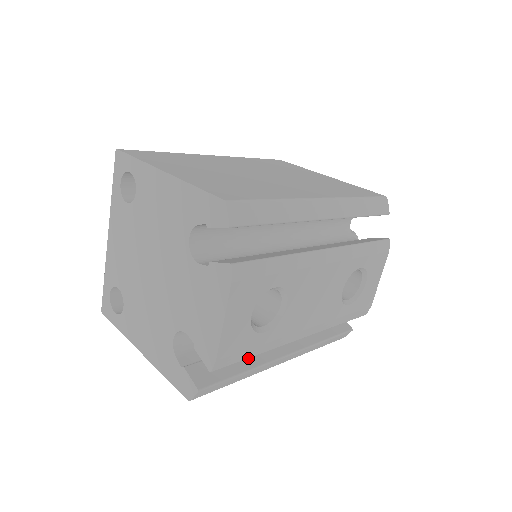
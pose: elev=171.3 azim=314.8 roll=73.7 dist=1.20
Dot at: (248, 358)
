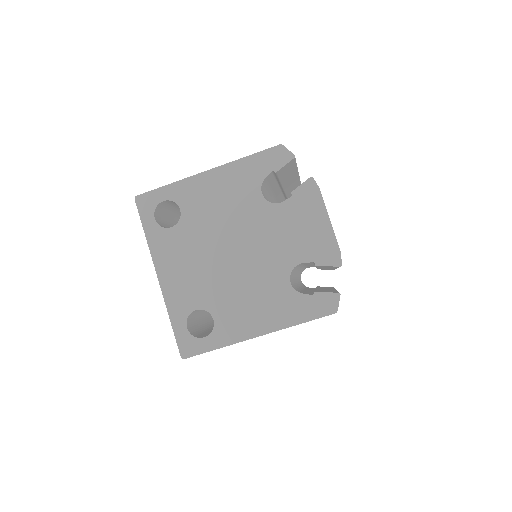
Dot at: occluded
